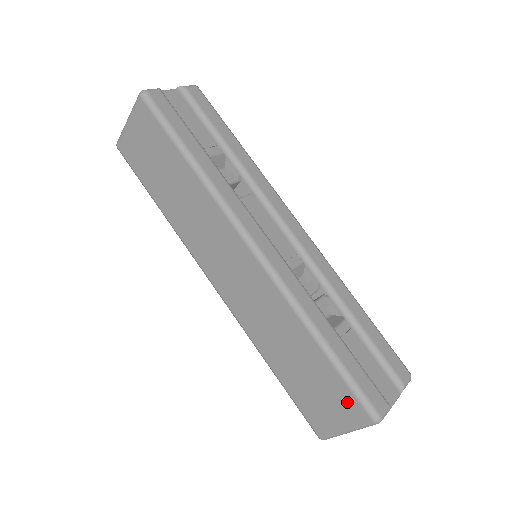
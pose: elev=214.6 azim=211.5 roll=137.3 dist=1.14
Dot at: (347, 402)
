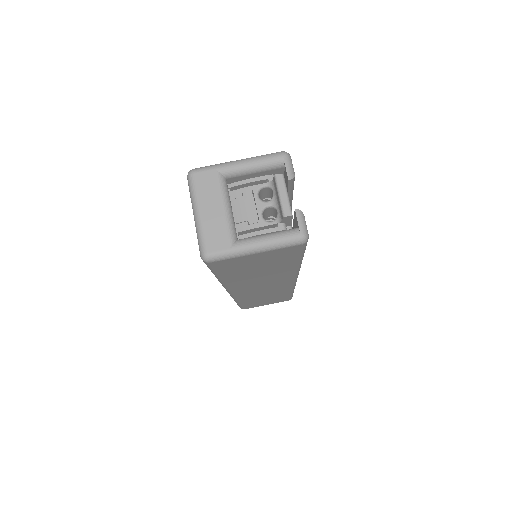
Dot at: occluded
